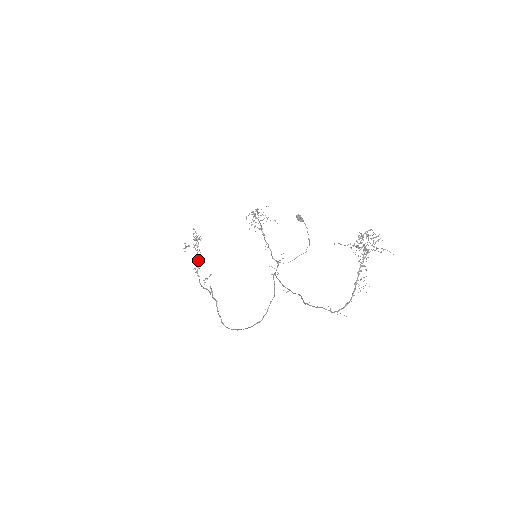
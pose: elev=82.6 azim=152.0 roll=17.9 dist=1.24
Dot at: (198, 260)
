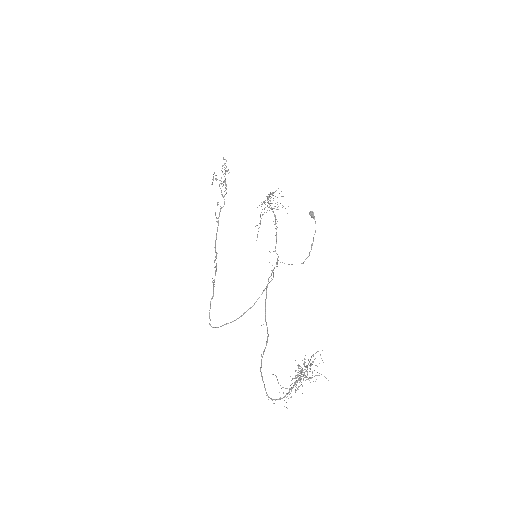
Dot at: (223, 197)
